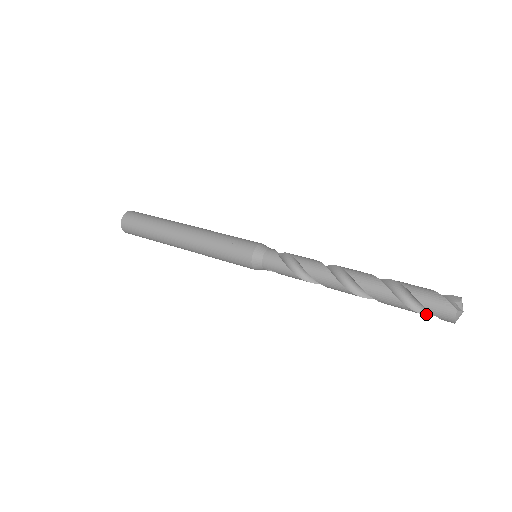
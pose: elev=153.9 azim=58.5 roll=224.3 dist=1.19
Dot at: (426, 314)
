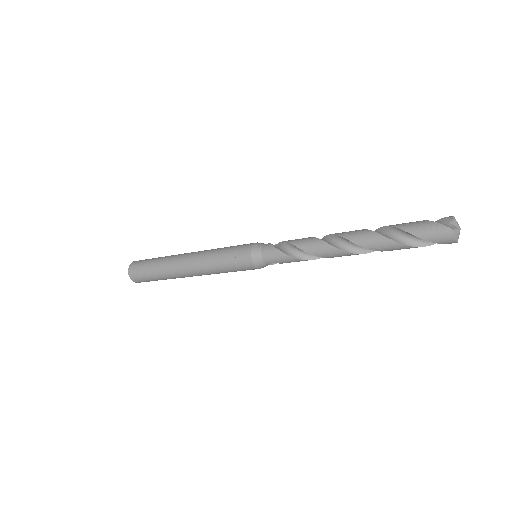
Dot at: (428, 245)
